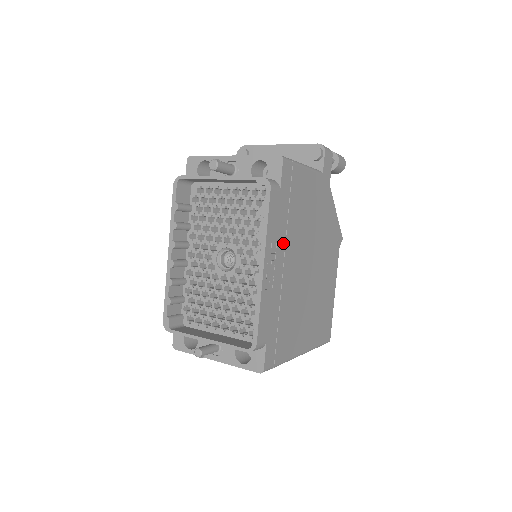
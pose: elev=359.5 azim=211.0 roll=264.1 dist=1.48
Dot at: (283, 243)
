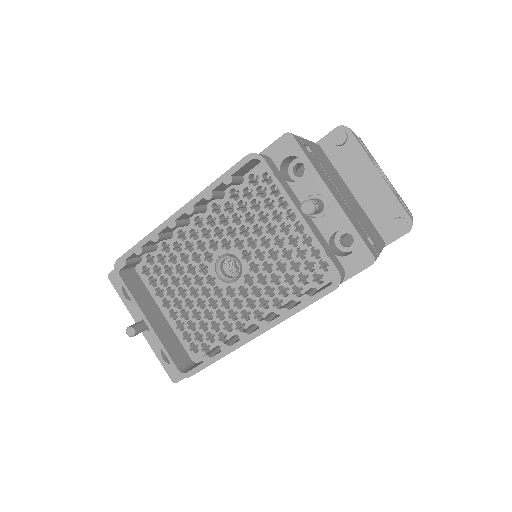
Dot at: occluded
